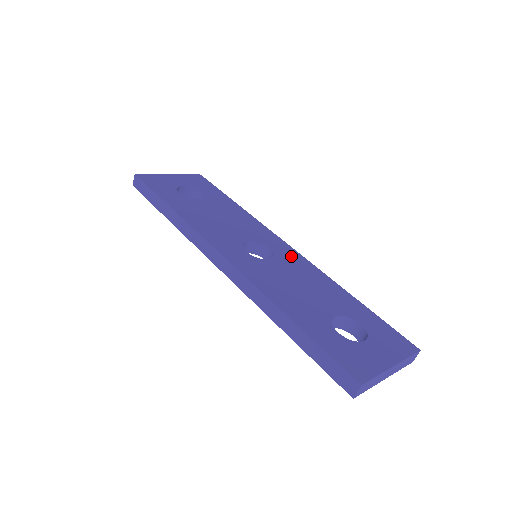
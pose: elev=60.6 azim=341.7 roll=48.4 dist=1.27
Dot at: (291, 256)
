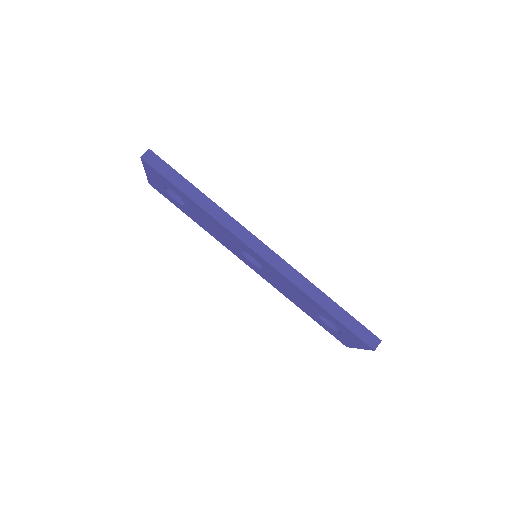
Dot at: occluded
